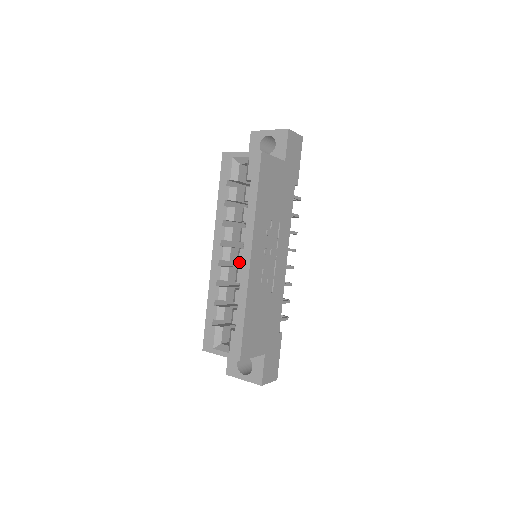
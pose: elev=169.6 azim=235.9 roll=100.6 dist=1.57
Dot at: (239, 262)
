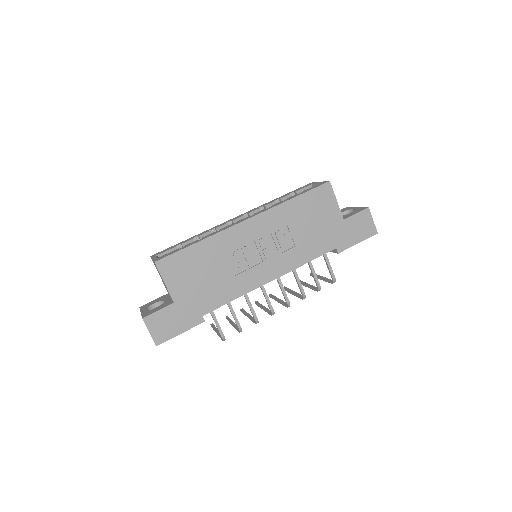
Dot at: (238, 221)
